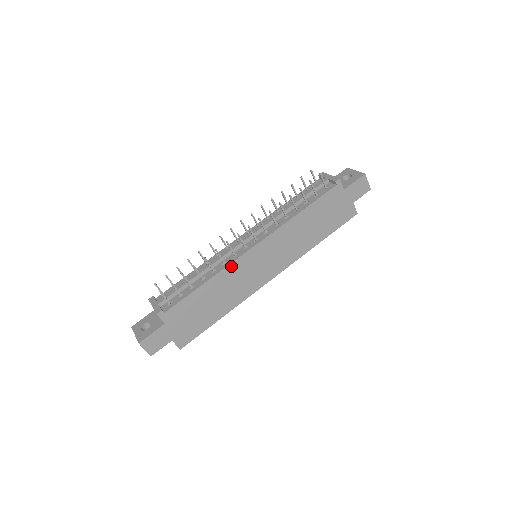
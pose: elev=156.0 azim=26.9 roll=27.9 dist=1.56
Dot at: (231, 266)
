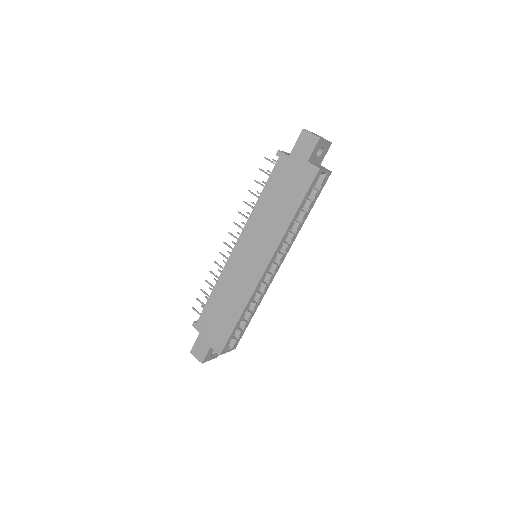
Dot at: (225, 270)
